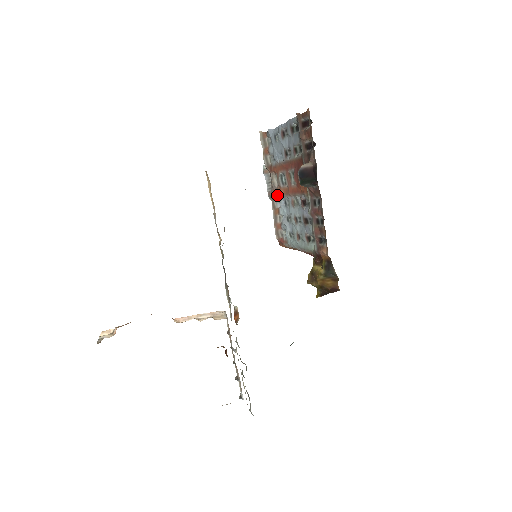
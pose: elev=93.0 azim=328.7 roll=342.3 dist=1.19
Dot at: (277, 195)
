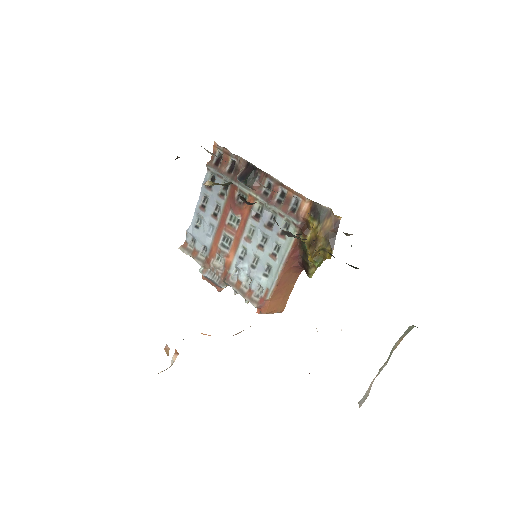
Dot at: (228, 270)
